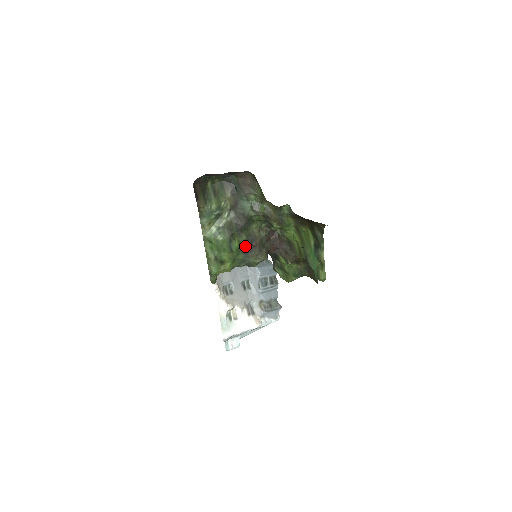
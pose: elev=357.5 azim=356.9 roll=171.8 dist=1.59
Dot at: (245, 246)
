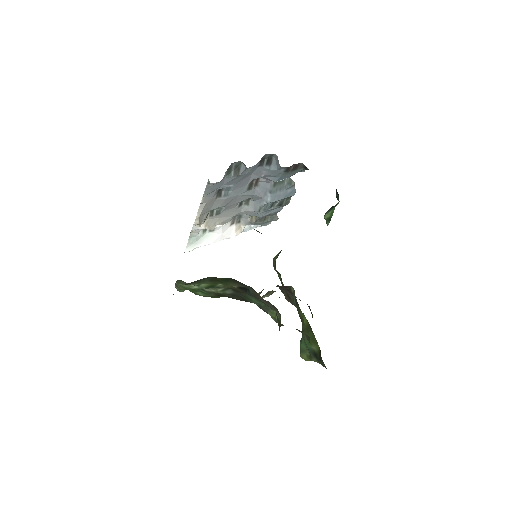
Dot at: occluded
